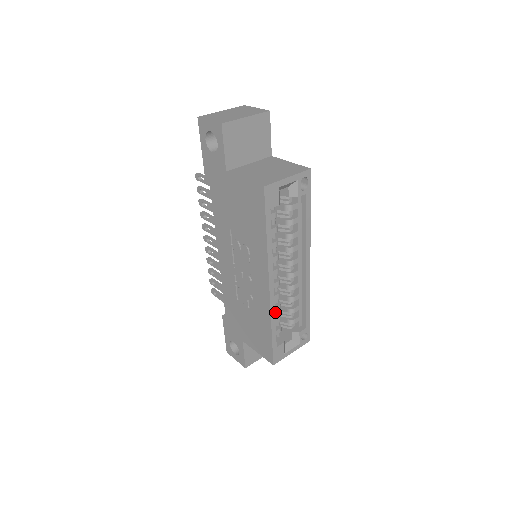
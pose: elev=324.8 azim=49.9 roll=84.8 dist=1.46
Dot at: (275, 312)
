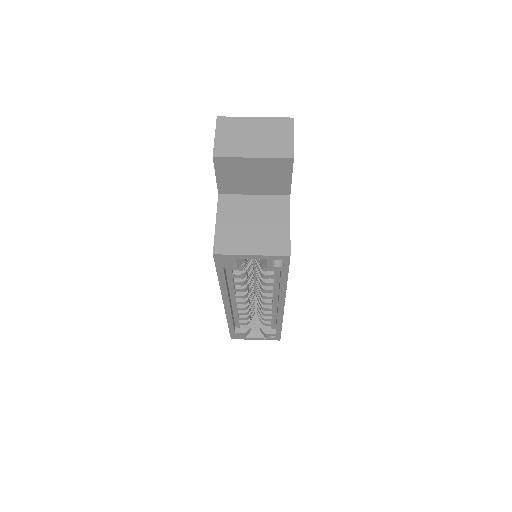
Dot at: (239, 314)
